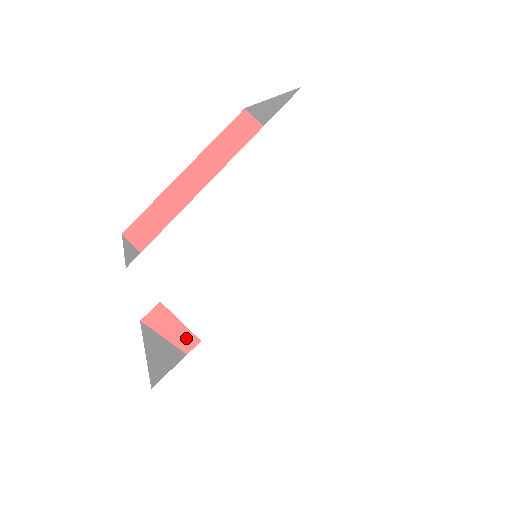
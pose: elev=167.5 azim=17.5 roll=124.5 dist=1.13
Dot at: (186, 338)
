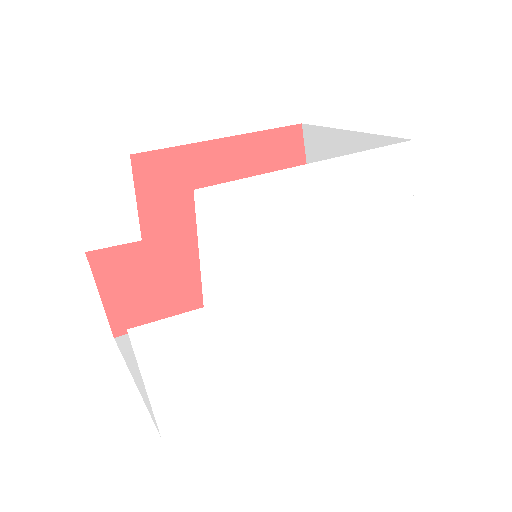
Dot at: (117, 297)
